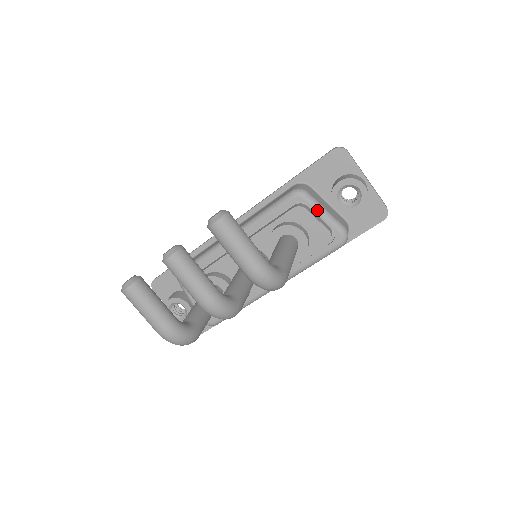
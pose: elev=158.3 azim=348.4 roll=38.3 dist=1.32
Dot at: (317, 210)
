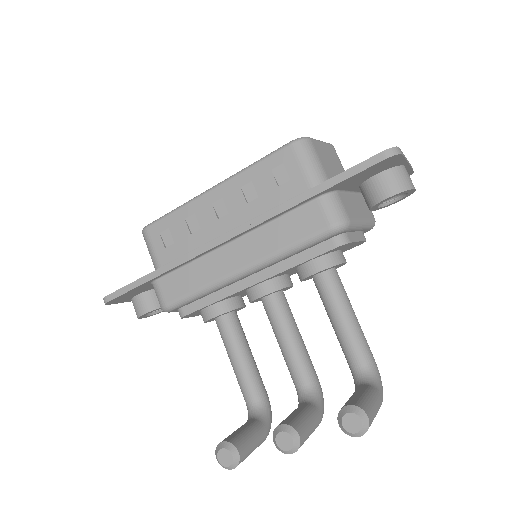
Dot at: (356, 230)
